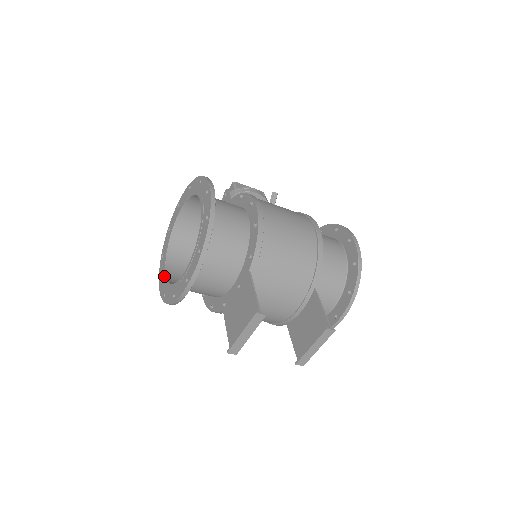
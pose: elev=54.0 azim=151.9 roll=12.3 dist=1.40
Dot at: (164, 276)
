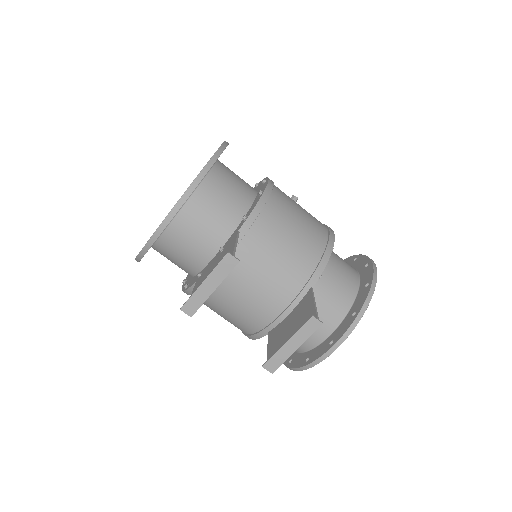
Dot at: occluded
